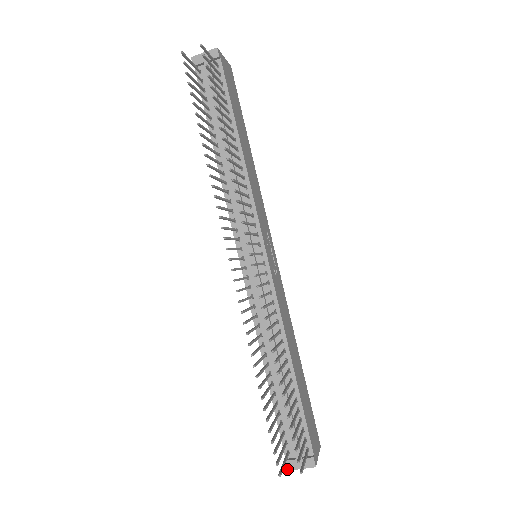
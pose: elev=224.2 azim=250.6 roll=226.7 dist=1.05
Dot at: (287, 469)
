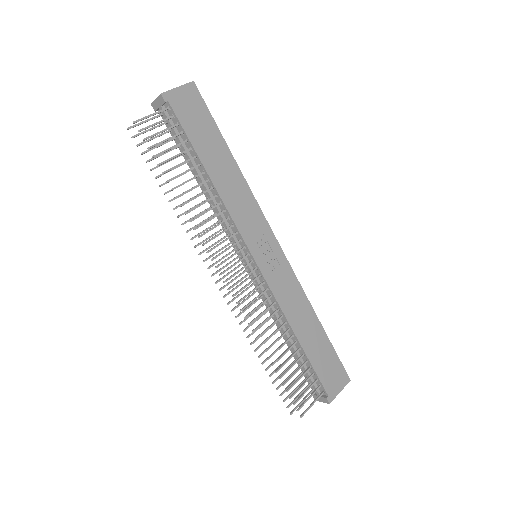
Dot at: (314, 399)
